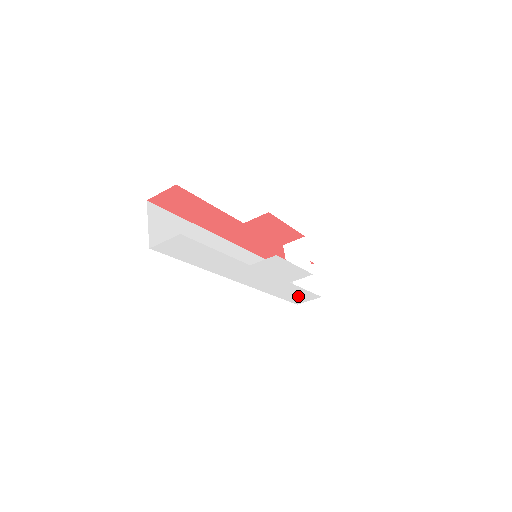
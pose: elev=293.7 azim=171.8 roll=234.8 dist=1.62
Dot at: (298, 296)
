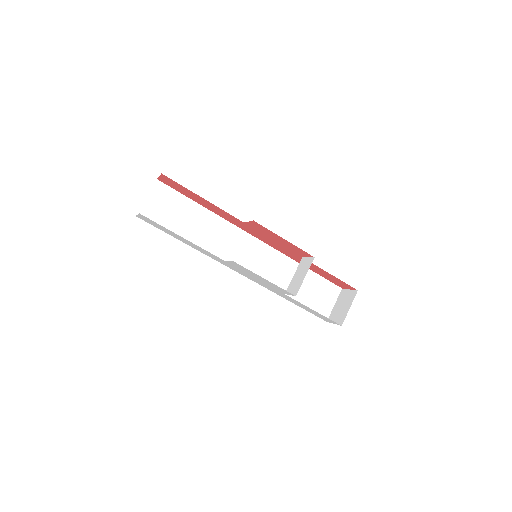
Dot at: (315, 313)
